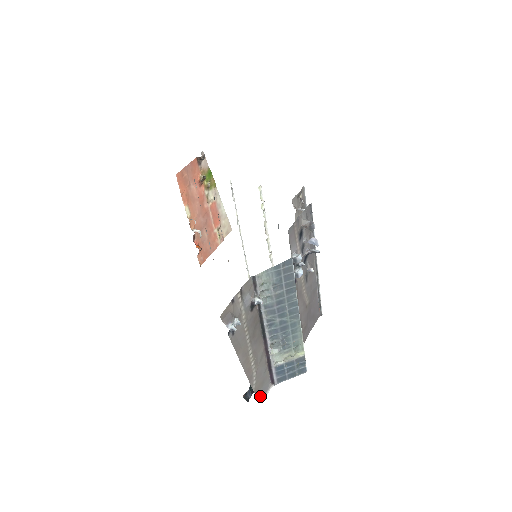
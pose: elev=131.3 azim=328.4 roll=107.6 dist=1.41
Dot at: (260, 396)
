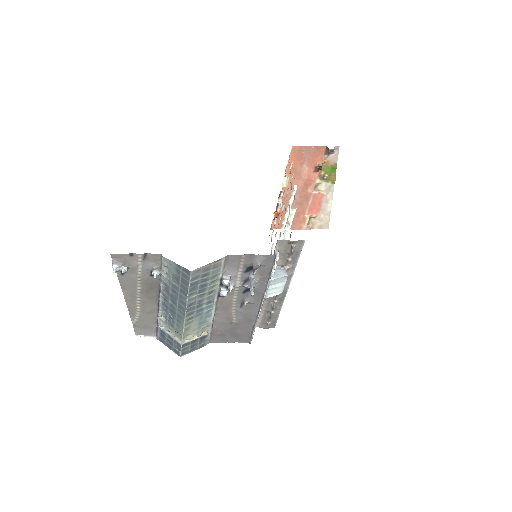
Dot at: (138, 332)
